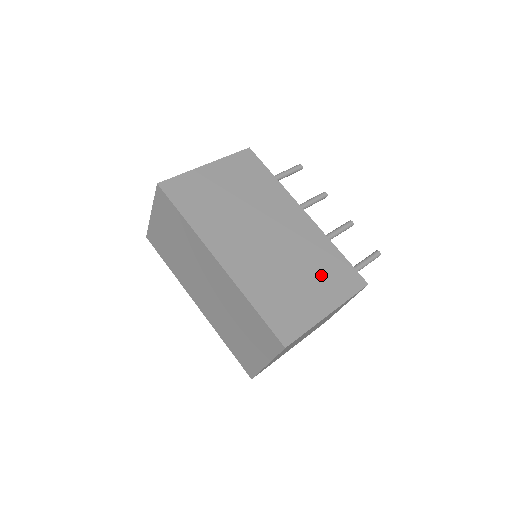
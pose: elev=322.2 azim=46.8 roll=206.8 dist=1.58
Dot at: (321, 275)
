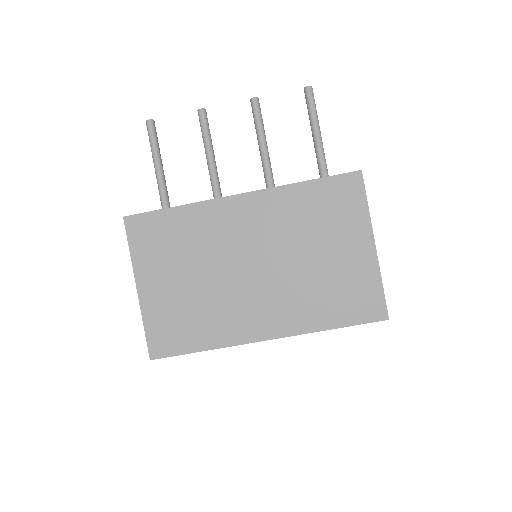
Dot at: (327, 227)
